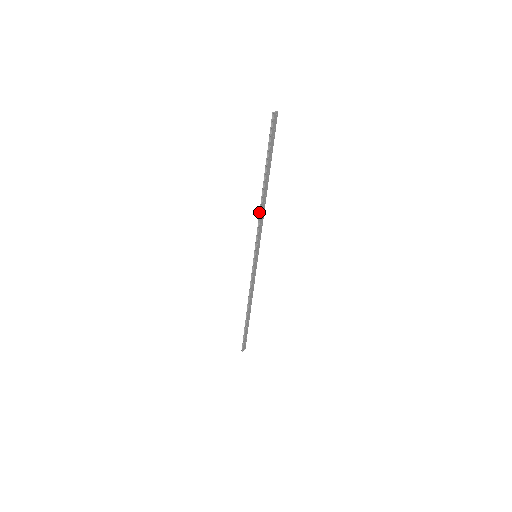
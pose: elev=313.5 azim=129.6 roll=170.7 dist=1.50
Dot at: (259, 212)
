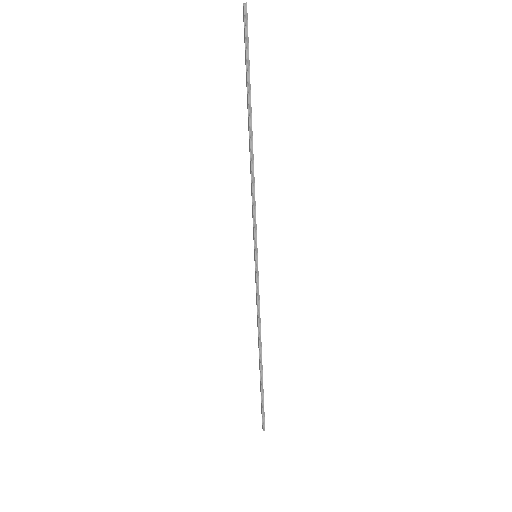
Dot at: (251, 177)
